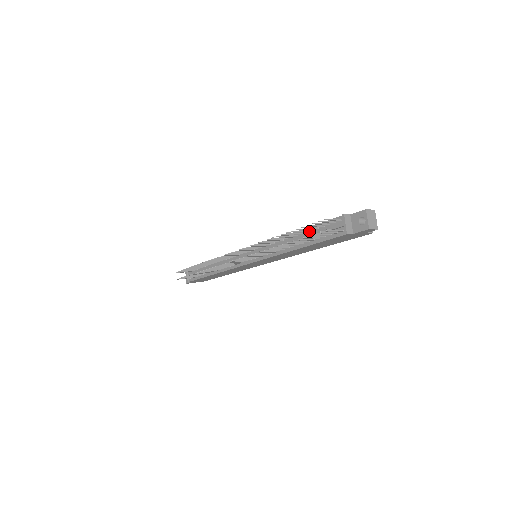
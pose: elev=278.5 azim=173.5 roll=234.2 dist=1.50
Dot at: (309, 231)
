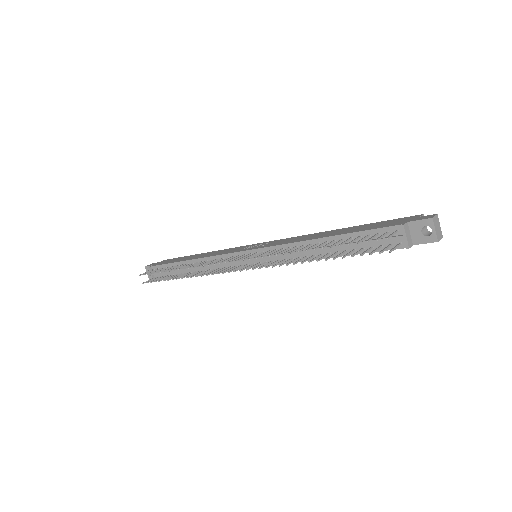
Dot at: (346, 239)
